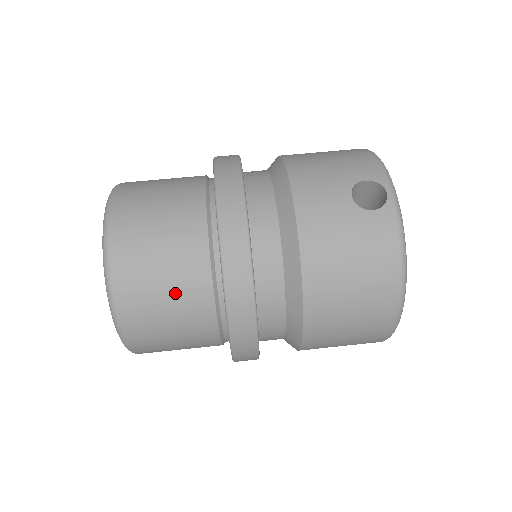
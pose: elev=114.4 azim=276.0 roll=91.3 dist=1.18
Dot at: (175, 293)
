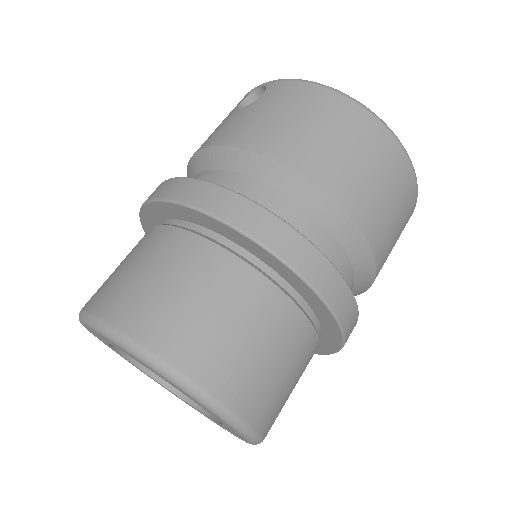
Dot at: (194, 284)
